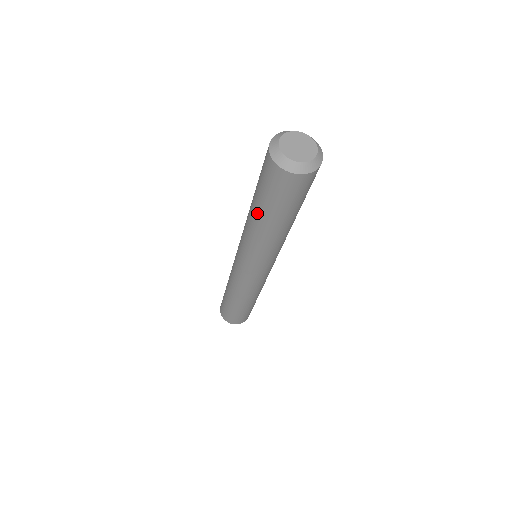
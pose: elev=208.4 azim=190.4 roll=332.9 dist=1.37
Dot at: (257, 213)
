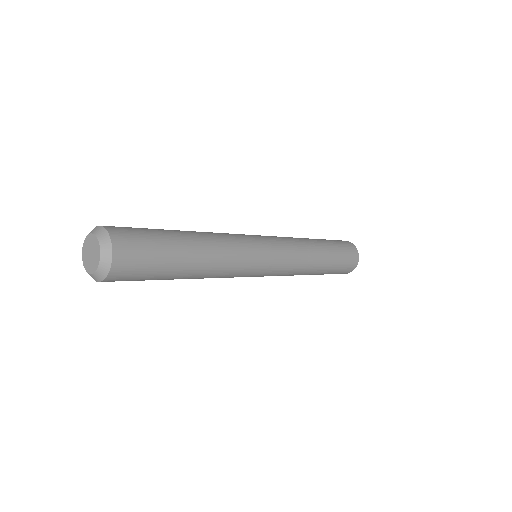
Dot at: occluded
